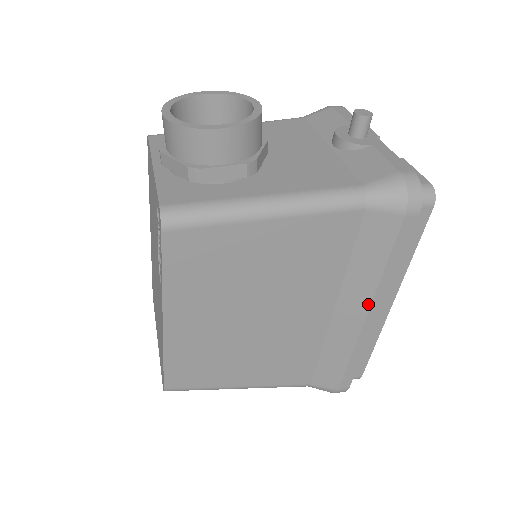
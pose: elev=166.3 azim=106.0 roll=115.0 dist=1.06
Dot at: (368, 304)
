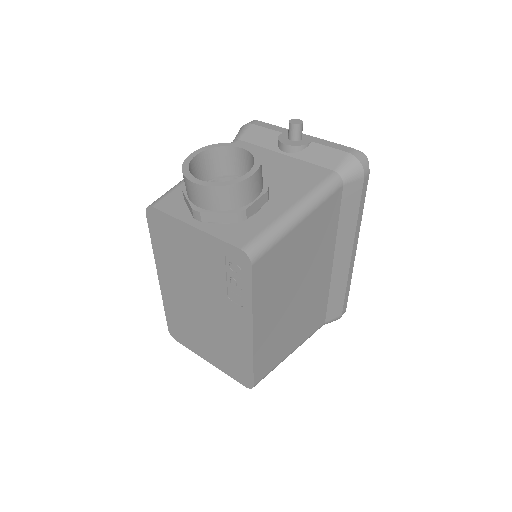
Dot at: (352, 246)
